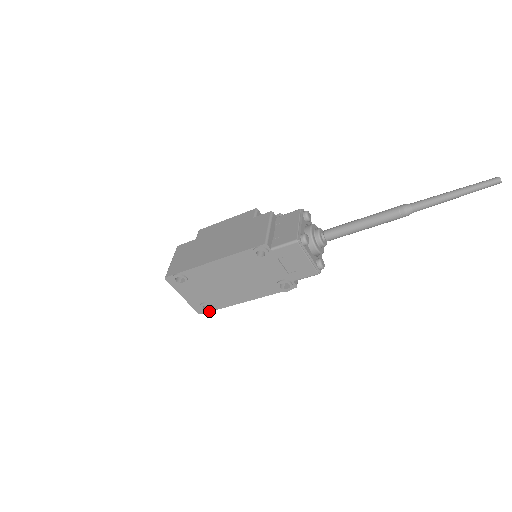
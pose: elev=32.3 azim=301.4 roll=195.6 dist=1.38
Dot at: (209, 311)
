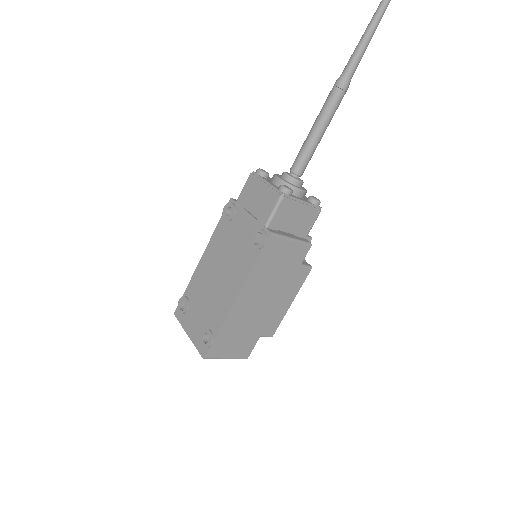
Dot at: (209, 343)
